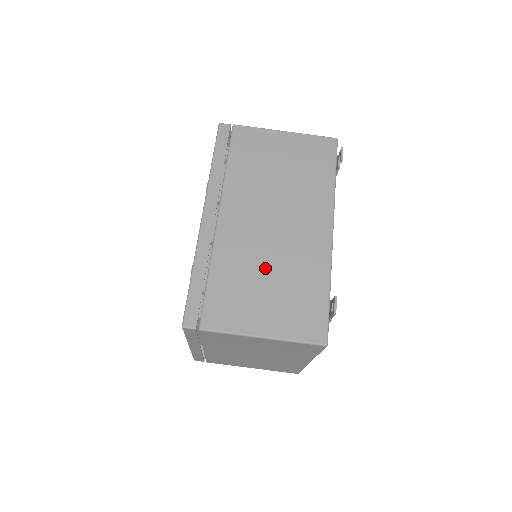
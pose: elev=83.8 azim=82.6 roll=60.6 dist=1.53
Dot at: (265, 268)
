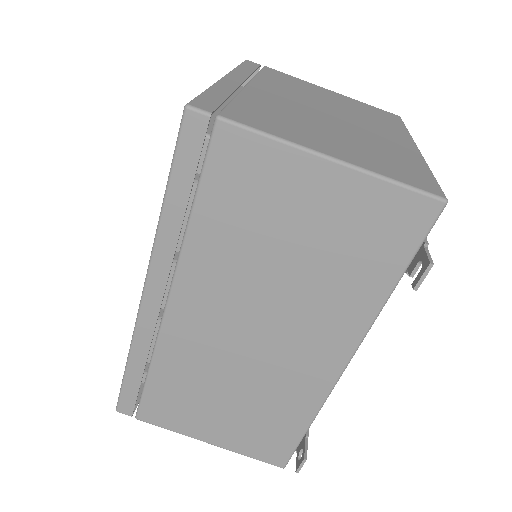
Dot at: (227, 384)
